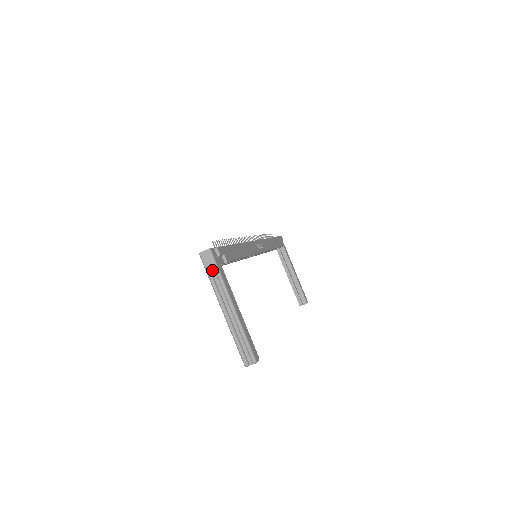
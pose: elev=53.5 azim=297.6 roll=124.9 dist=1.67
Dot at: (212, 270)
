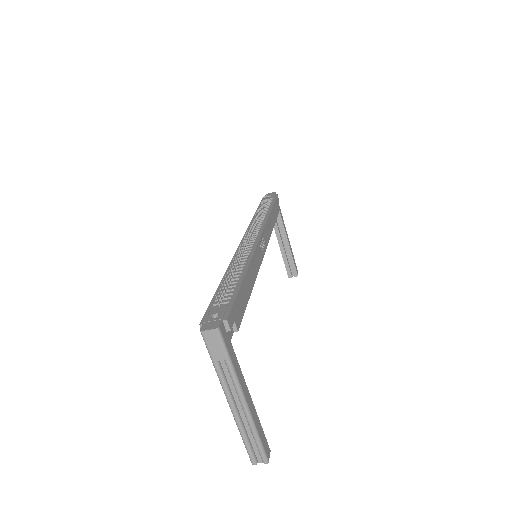
Dot at: (219, 356)
